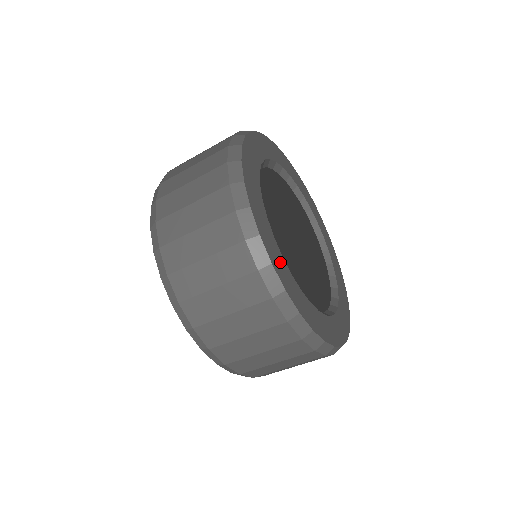
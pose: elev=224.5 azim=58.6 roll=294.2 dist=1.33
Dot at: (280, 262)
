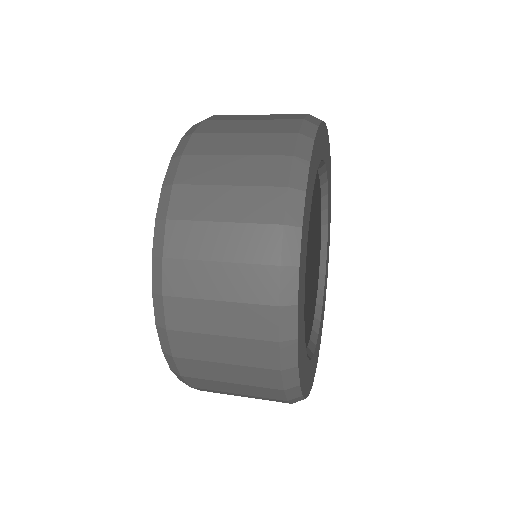
Dot at: (302, 348)
